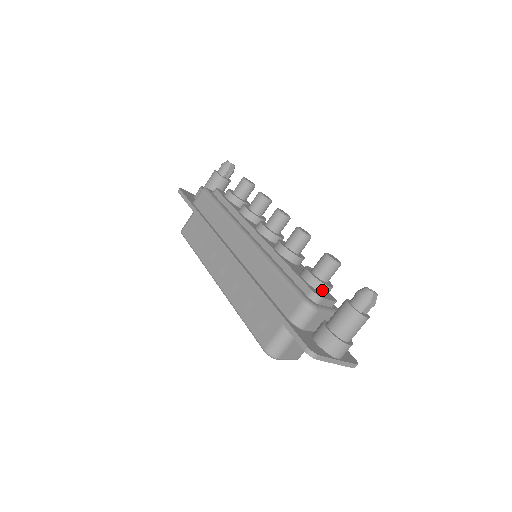
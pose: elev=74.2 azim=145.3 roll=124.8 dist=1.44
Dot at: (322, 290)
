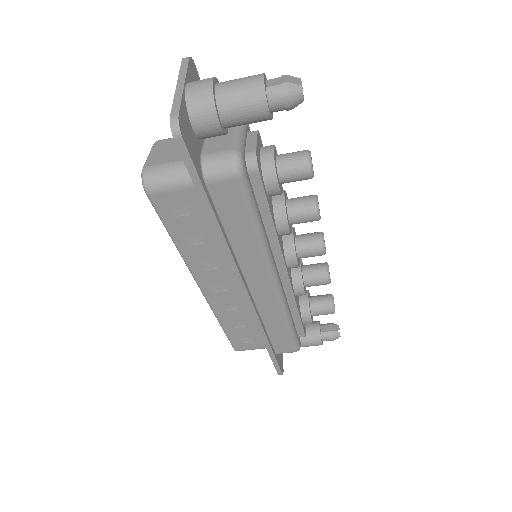
Dot at: occluded
